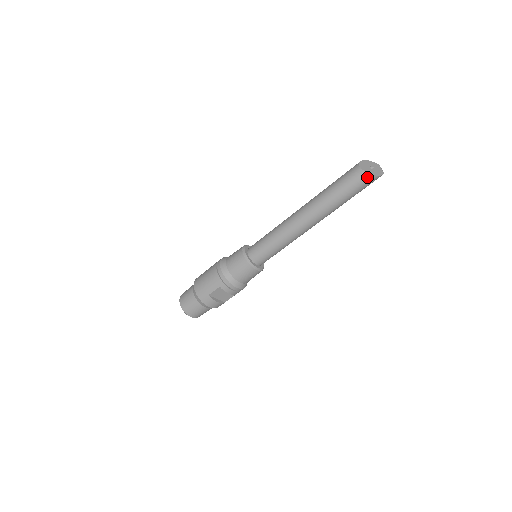
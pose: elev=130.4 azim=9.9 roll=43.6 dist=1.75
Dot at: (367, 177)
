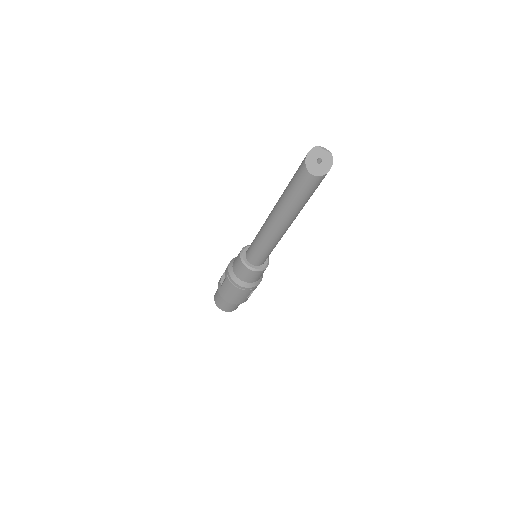
Dot at: occluded
